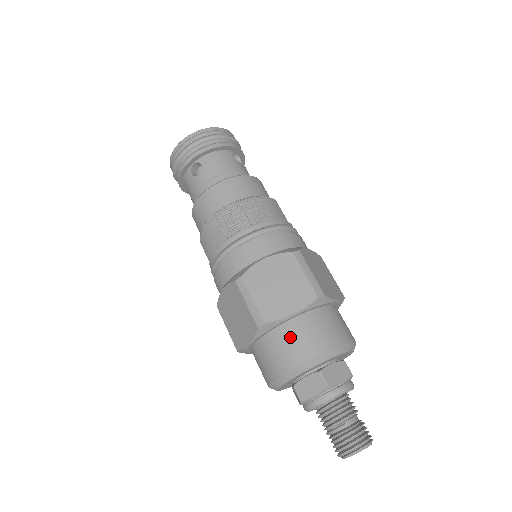
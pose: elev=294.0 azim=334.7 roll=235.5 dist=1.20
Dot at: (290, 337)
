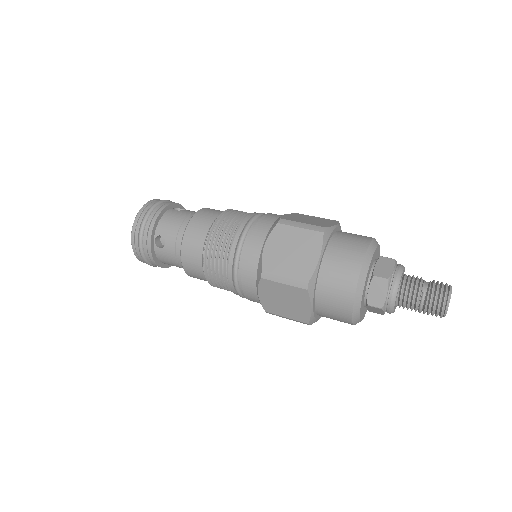
Dot at: (332, 274)
